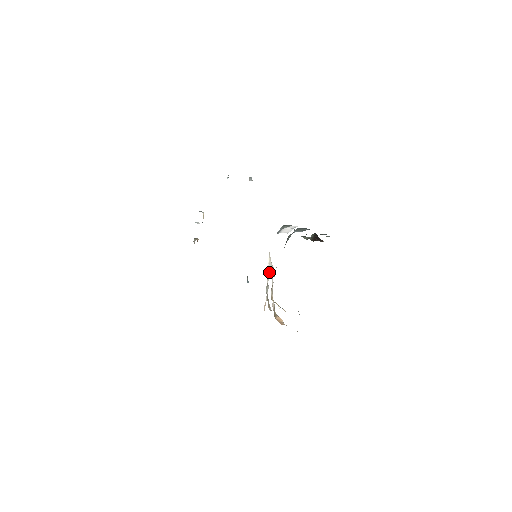
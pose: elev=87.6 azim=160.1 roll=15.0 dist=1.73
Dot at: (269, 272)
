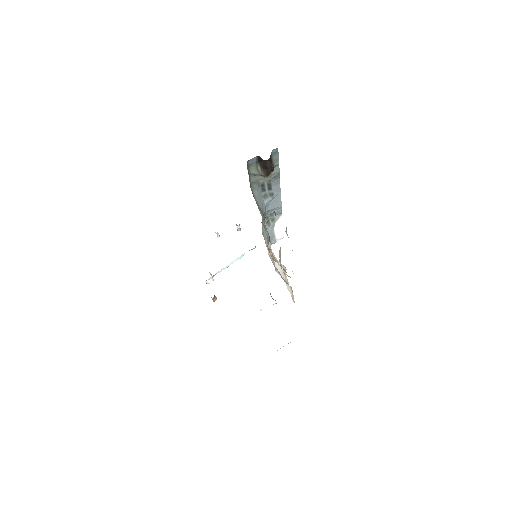
Dot at: (278, 266)
